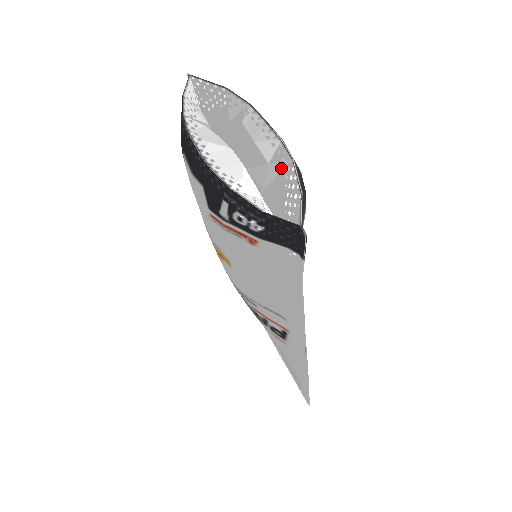
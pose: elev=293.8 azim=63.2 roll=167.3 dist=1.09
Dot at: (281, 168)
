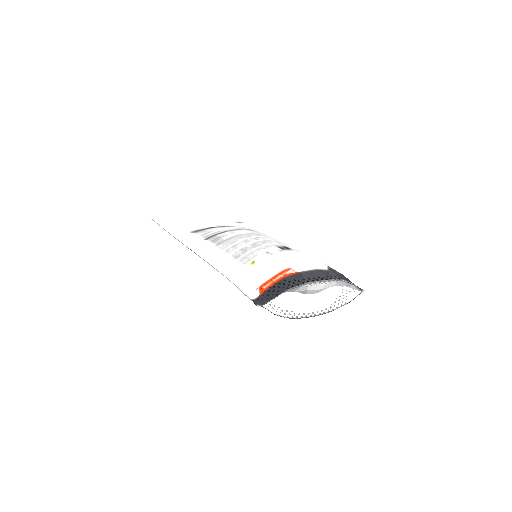
Dot at: occluded
